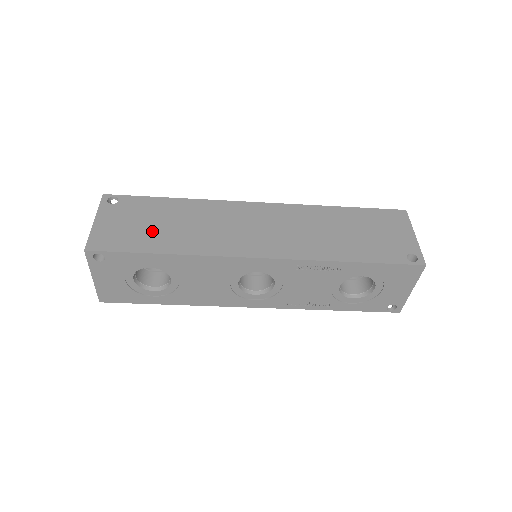
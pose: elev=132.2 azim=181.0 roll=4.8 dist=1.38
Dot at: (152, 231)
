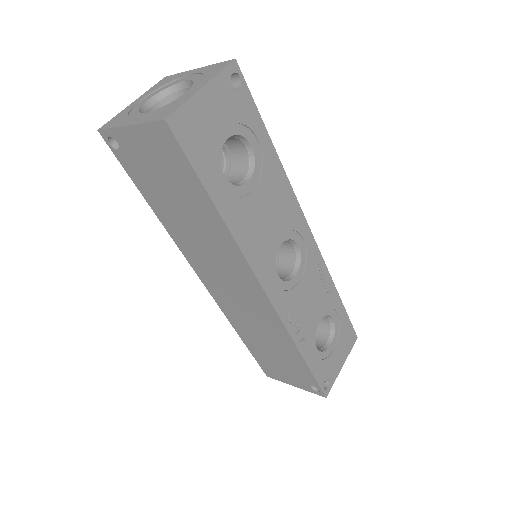
Dot at: occluded
